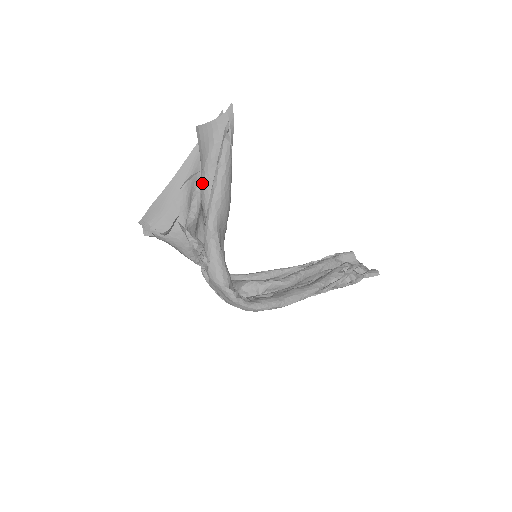
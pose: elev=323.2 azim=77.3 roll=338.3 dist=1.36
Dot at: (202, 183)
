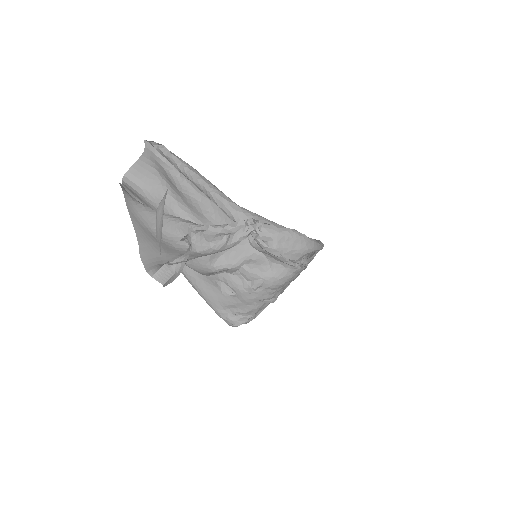
Dot at: (173, 205)
